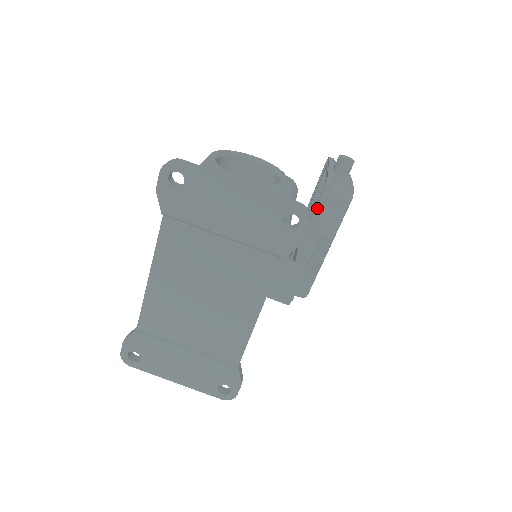
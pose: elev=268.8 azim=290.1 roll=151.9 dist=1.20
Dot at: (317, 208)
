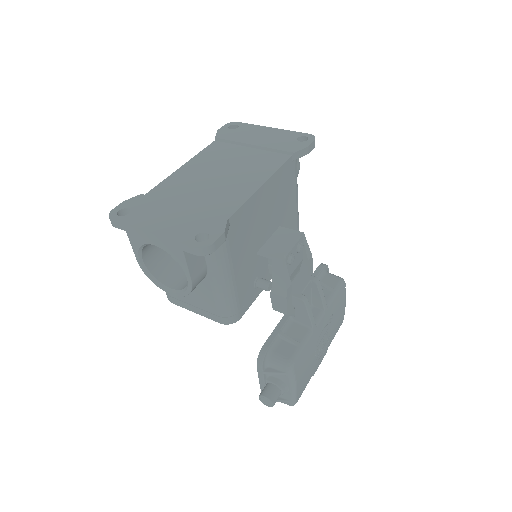
Dot at: (313, 275)
